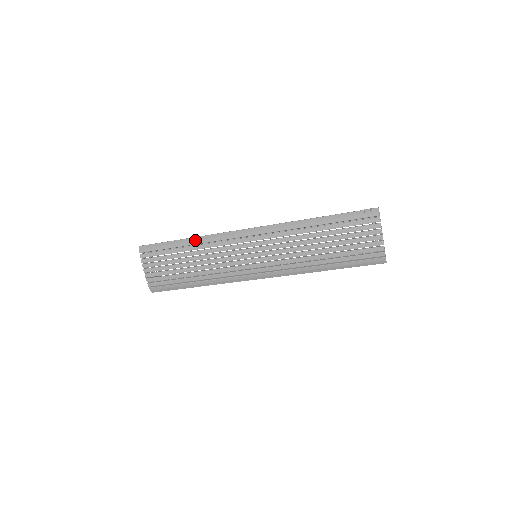
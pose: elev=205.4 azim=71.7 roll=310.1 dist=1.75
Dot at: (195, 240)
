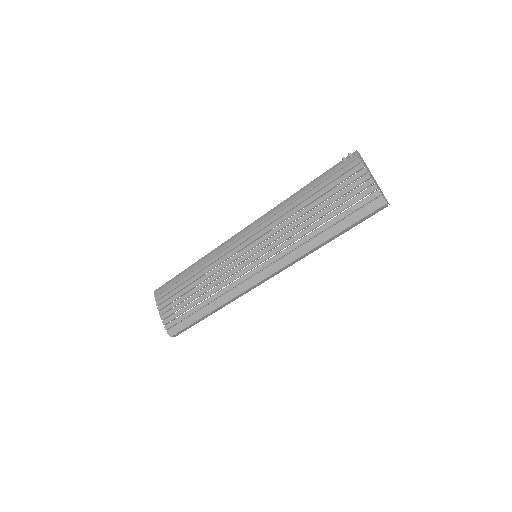
Dot at: (198, 262)
